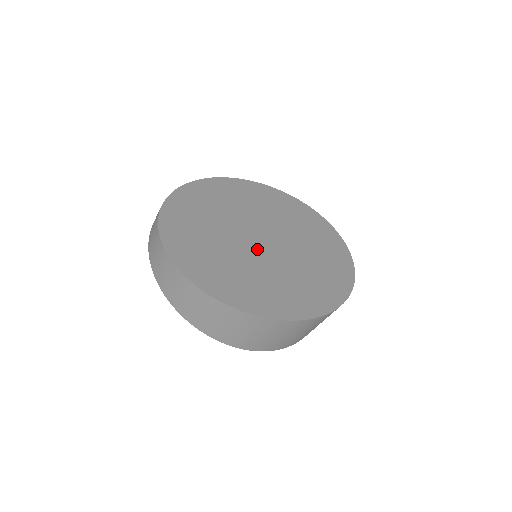
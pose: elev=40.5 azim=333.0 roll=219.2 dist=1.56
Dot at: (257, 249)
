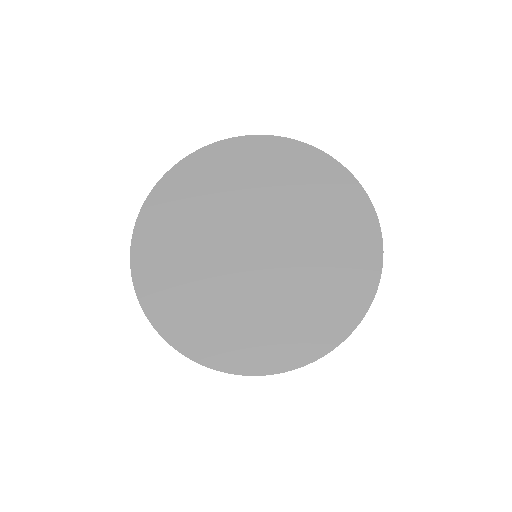
Dot at: (234, 248)
